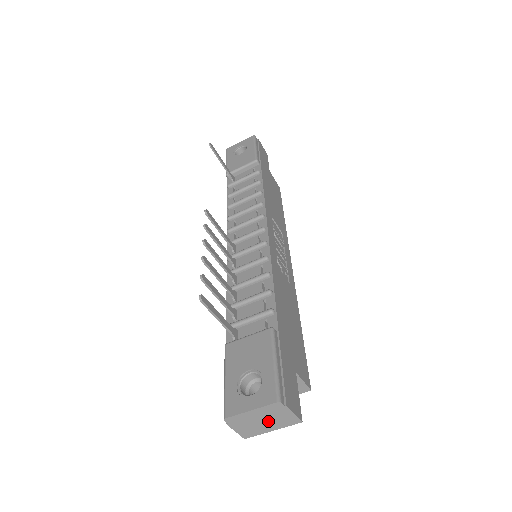
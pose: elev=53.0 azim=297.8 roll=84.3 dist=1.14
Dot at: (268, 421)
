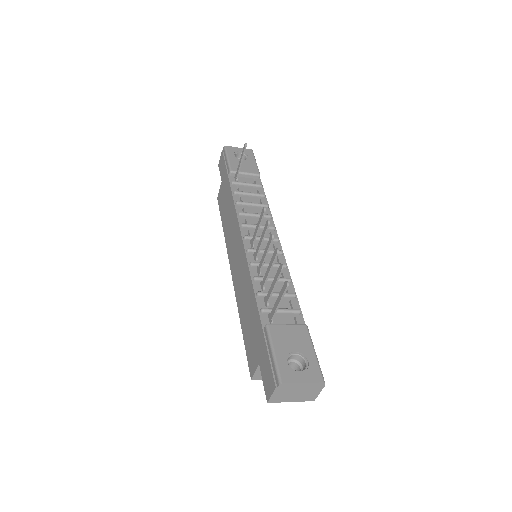
Dot at: (299, 394)
